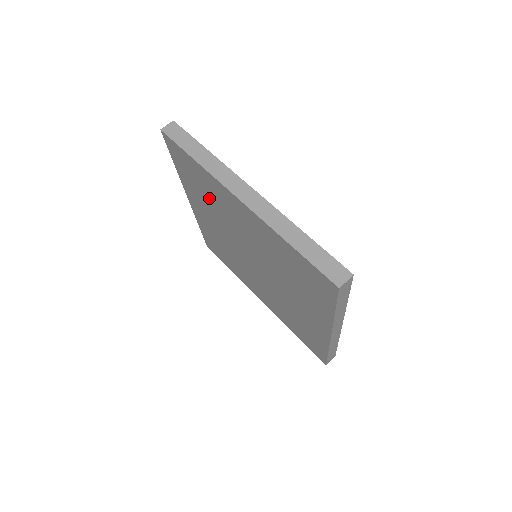
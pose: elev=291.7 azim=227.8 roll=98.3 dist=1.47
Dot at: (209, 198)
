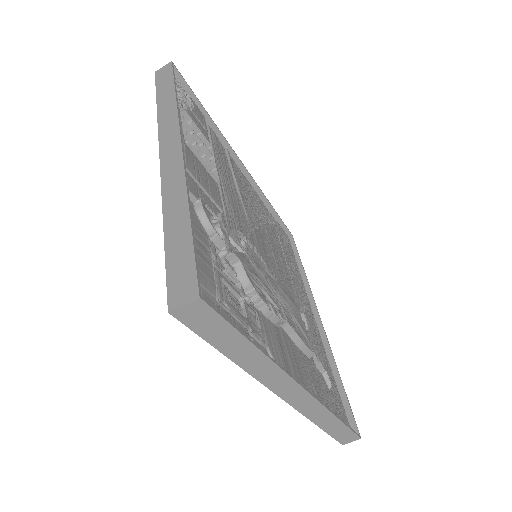
Dot at: occluded
